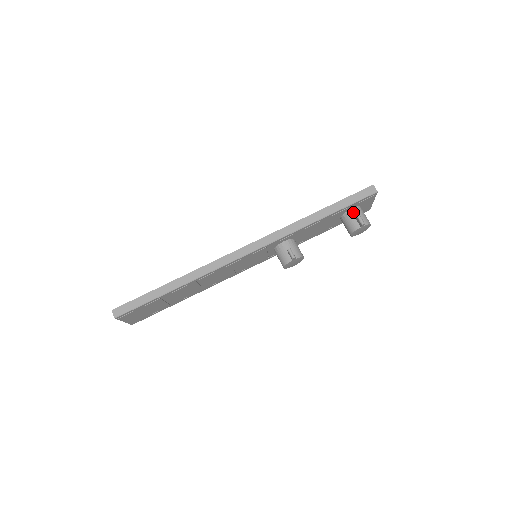
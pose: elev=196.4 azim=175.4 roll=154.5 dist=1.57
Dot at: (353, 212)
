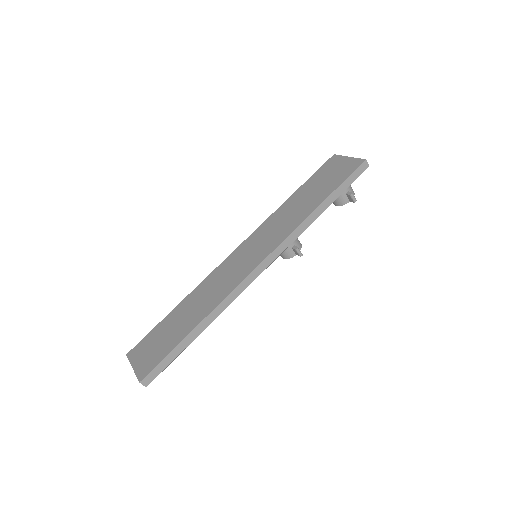
Dot at: occluded
